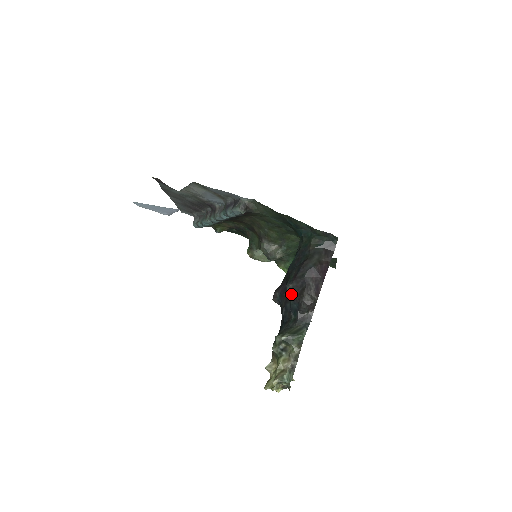
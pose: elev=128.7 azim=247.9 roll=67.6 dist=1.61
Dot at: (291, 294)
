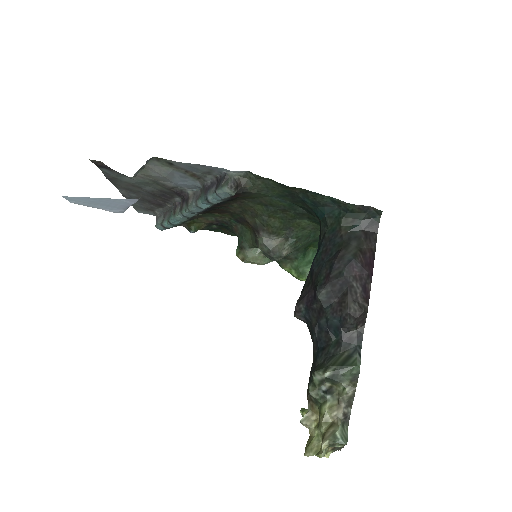
Dot at: (326, 304)
